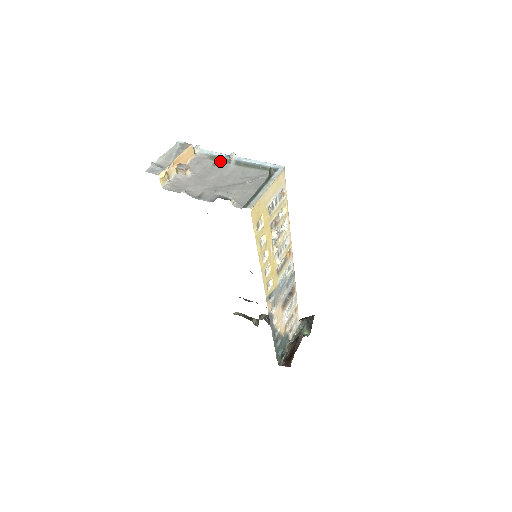
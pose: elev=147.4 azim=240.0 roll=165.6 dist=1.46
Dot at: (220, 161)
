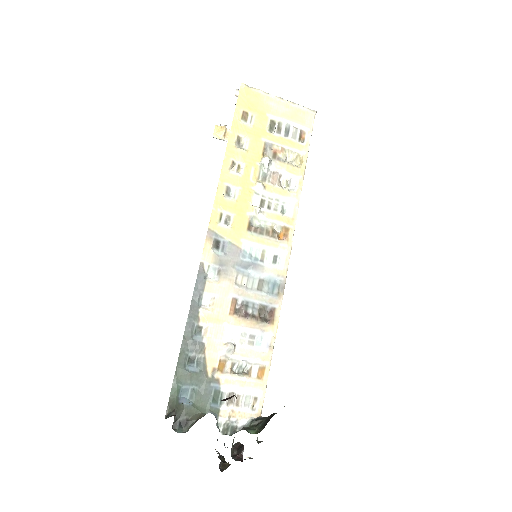
Dot at: occluded
